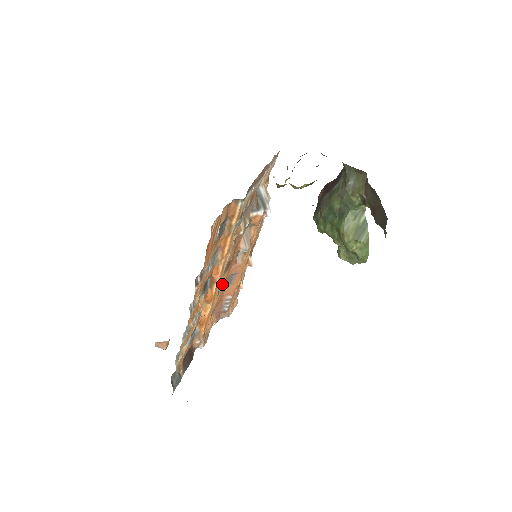
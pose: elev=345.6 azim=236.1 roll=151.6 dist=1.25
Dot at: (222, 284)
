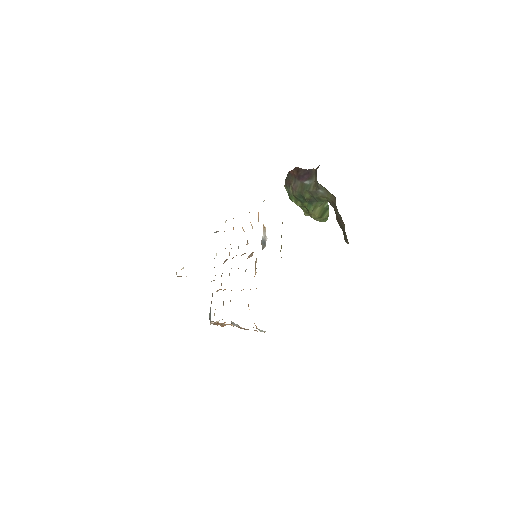
Dot at: occluded
